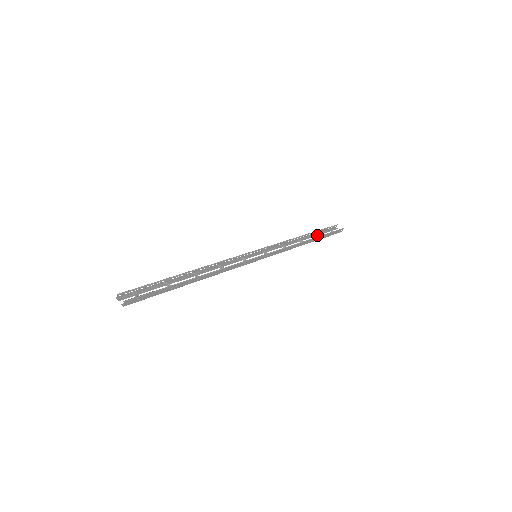
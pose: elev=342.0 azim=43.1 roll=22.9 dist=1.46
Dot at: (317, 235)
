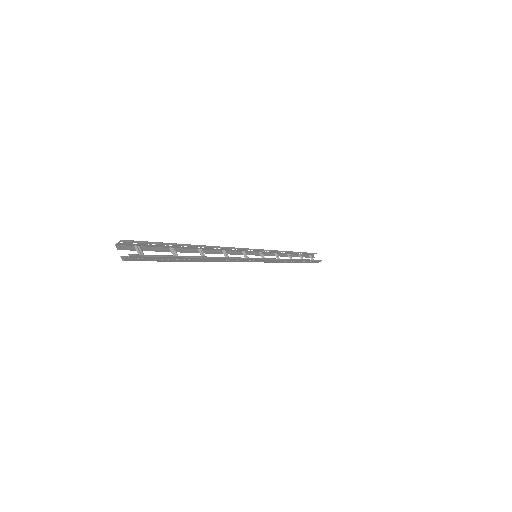
Dot at: (301, 257)
